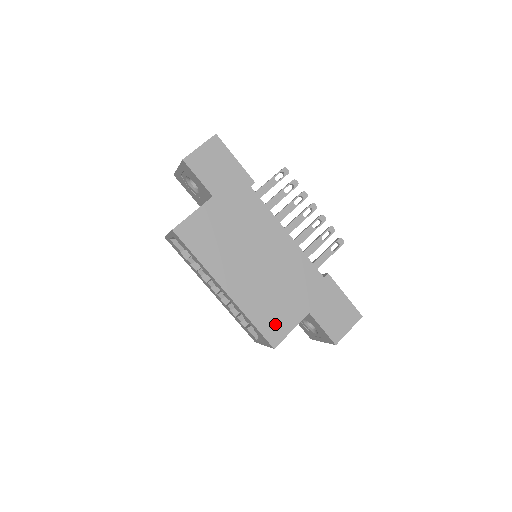
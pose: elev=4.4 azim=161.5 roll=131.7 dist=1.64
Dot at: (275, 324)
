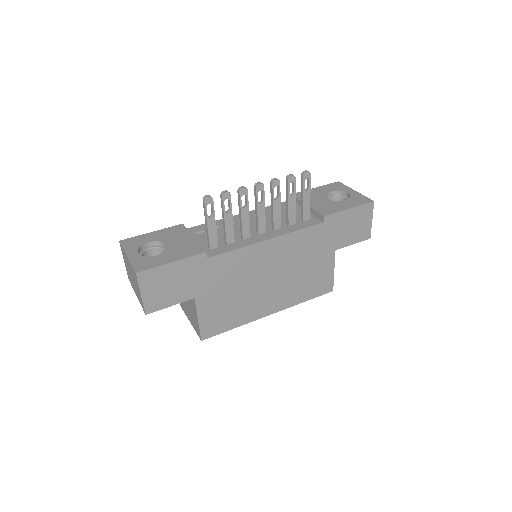
Dot at: (320, 283)
